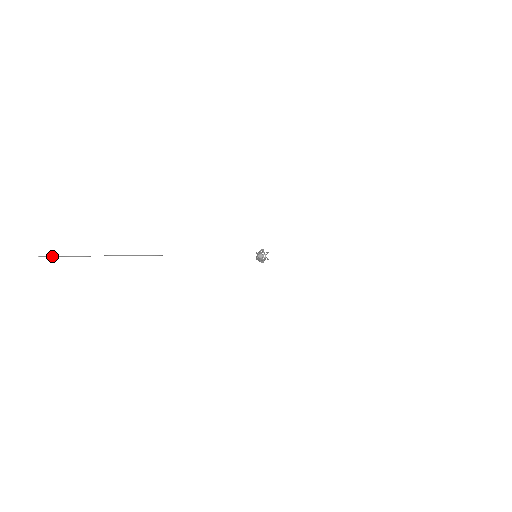
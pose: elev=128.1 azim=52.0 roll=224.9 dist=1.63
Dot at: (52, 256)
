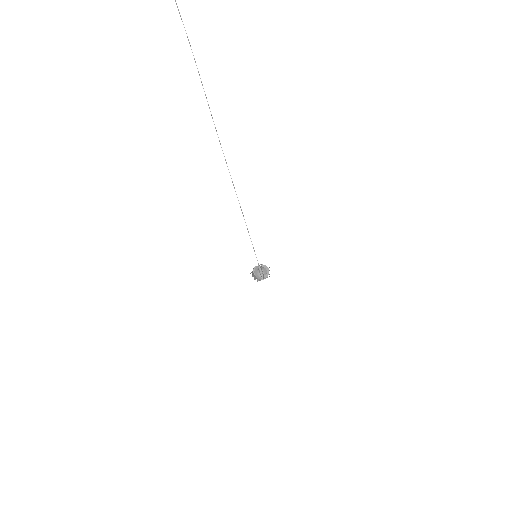
Dot at: out of frame
